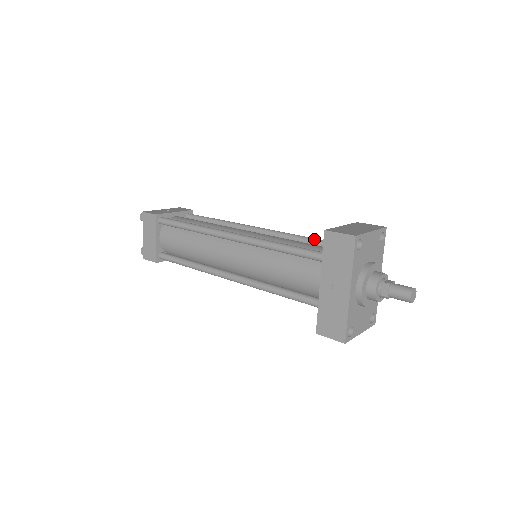
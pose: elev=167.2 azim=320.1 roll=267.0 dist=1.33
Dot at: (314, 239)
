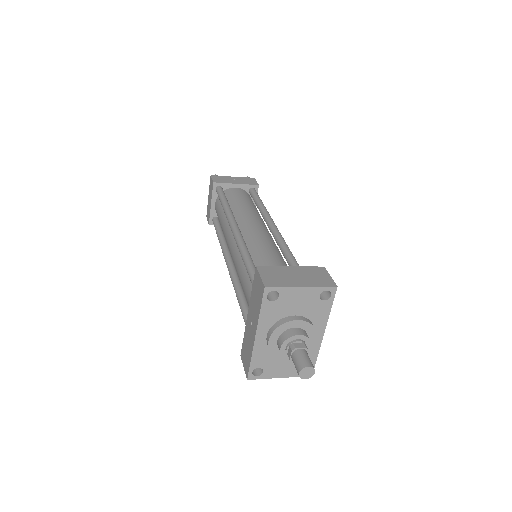
Dot at: (294, 264)
